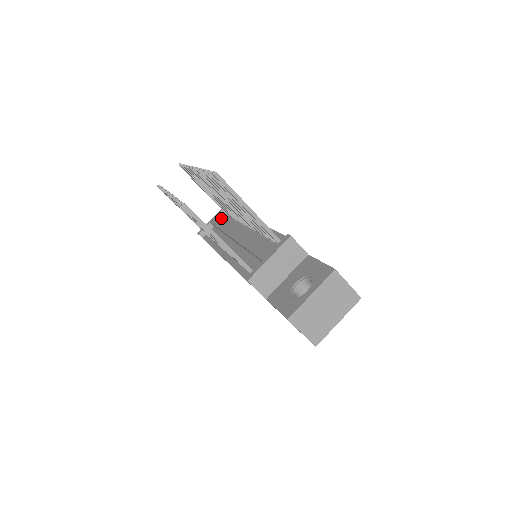
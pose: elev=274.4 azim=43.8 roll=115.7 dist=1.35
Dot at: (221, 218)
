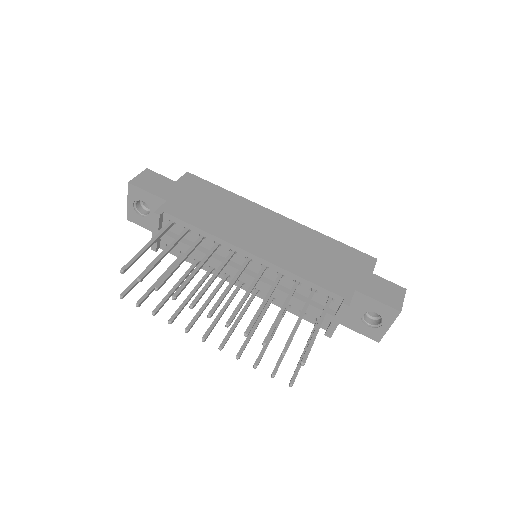
Dot at: (161, 225)
